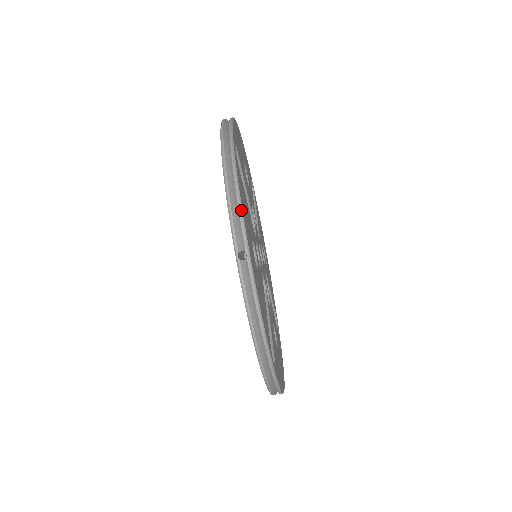
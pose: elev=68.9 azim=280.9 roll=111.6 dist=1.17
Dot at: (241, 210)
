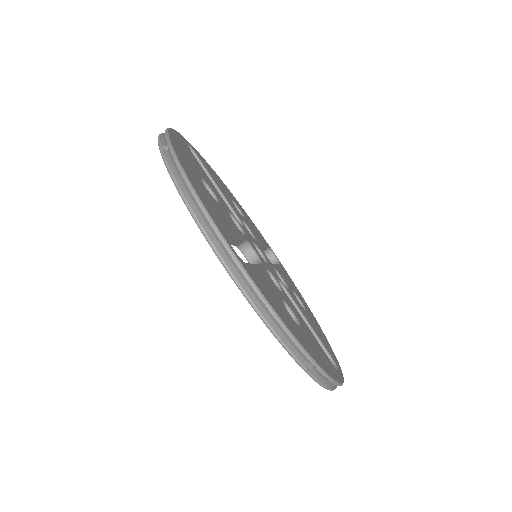
Dot at: (293, 338)
